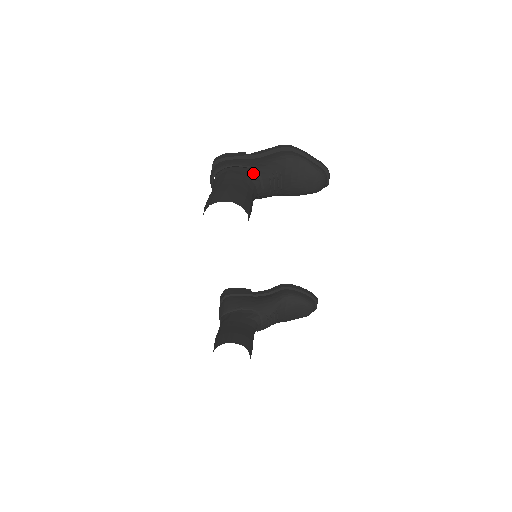
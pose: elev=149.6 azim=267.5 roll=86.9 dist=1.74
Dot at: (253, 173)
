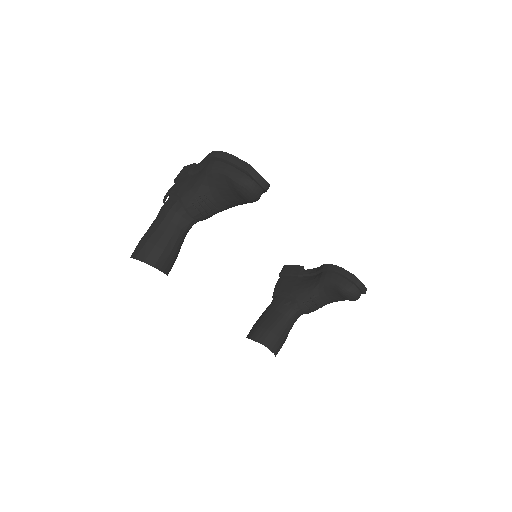
Dot at: occluded
